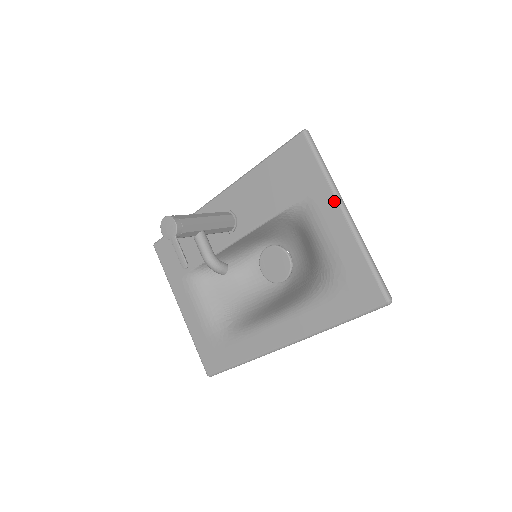
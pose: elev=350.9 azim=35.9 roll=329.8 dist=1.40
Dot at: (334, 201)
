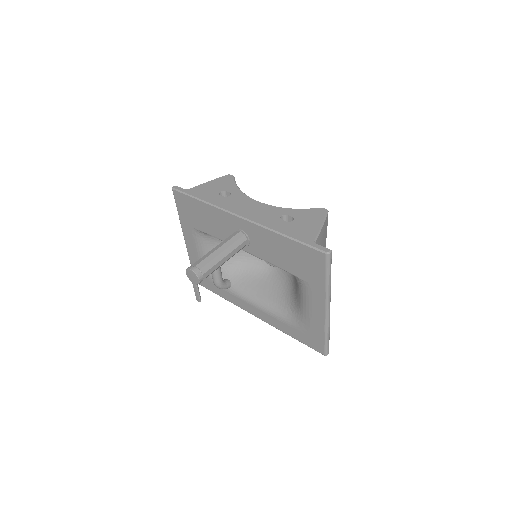
Dot at: (323, 301)
